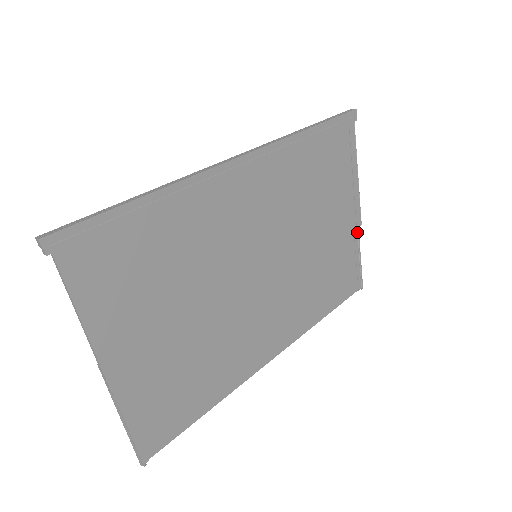
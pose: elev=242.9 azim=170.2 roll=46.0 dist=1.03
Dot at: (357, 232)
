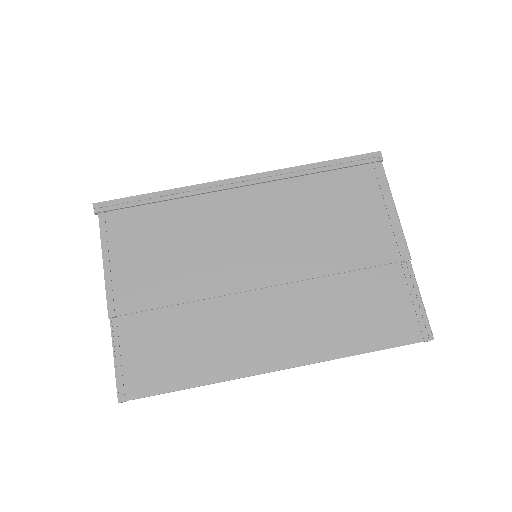
Dot at: (408, 268)
